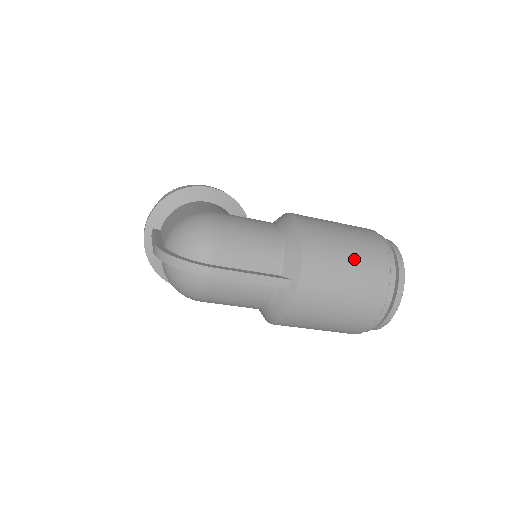
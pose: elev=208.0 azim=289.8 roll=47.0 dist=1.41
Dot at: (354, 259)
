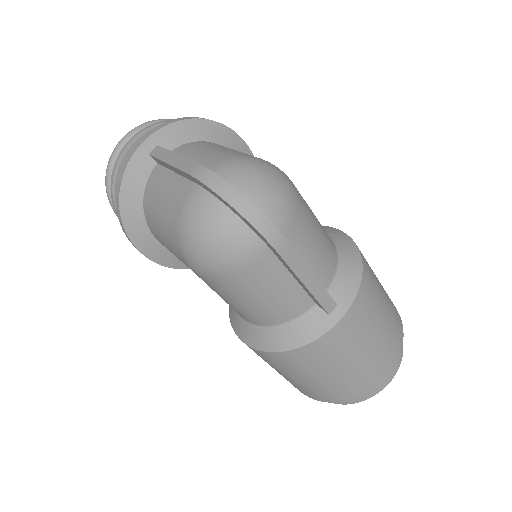
Dot at: (387, 314)
